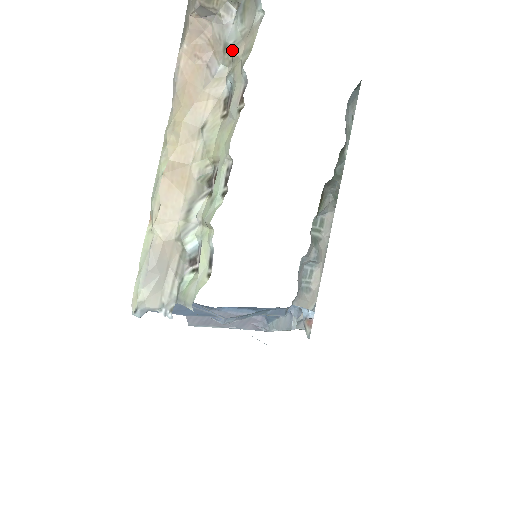
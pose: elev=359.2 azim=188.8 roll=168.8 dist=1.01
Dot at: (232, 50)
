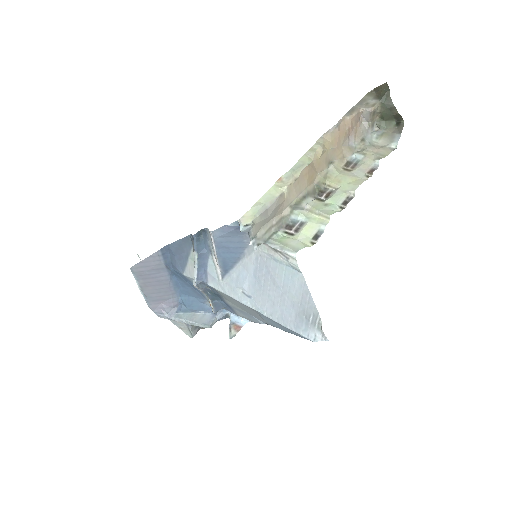
Dot at: (367, 145)
